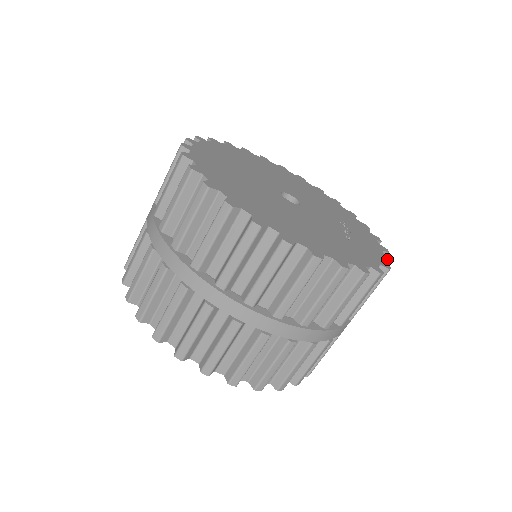
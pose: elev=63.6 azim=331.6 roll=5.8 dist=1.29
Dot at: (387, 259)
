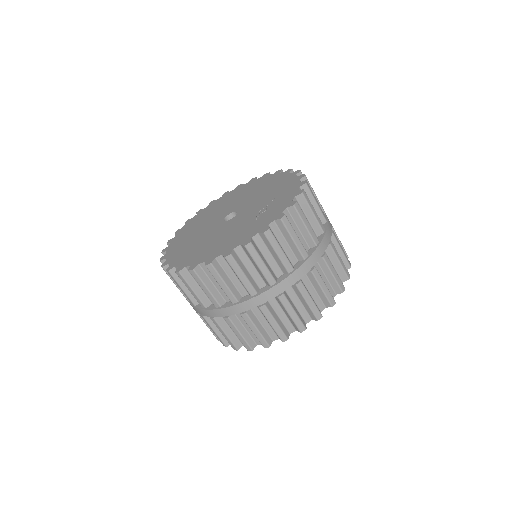
Dot at: (277, 218)
